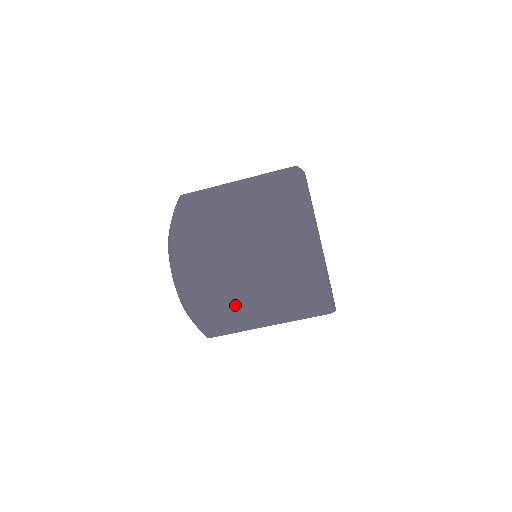
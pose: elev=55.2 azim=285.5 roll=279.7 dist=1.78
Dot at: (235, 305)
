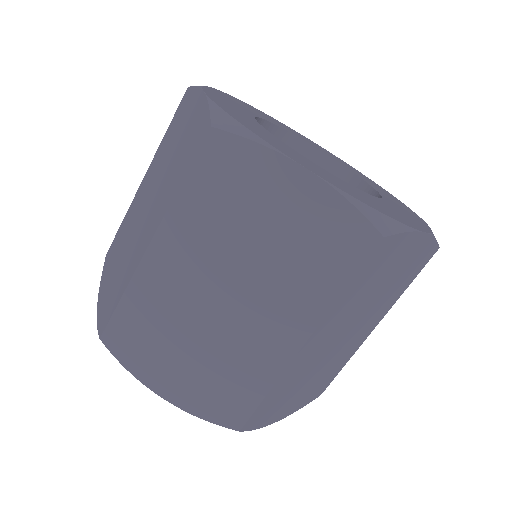
Dot at: (330, 363)
